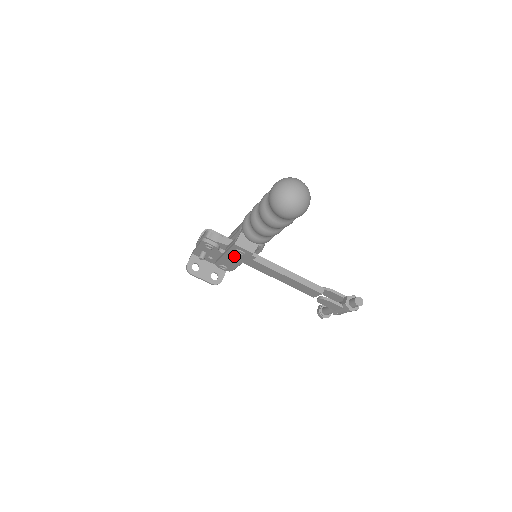
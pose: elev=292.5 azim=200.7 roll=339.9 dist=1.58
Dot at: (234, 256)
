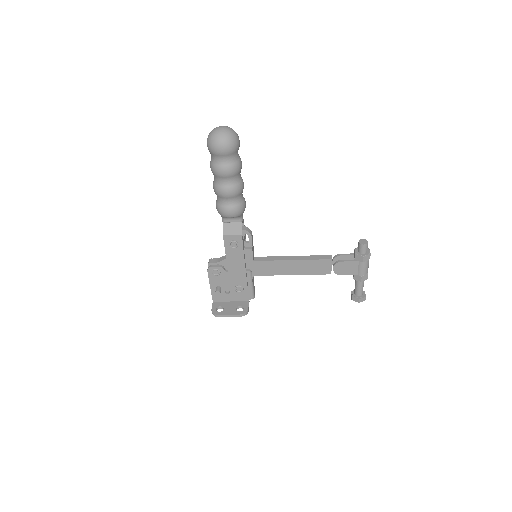
Dot at: (234, 258)
